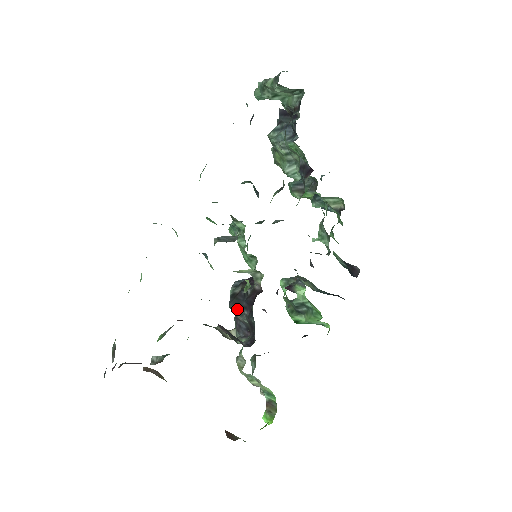
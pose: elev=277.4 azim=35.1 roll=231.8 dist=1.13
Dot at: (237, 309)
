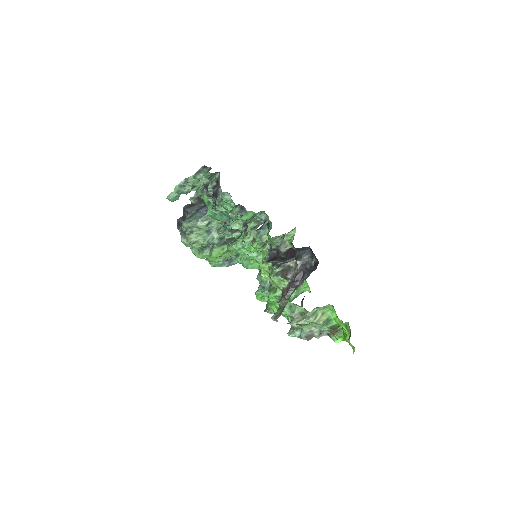
Dot at: occluded
